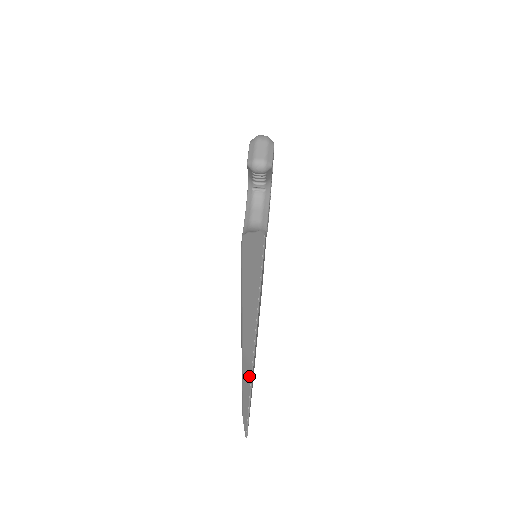
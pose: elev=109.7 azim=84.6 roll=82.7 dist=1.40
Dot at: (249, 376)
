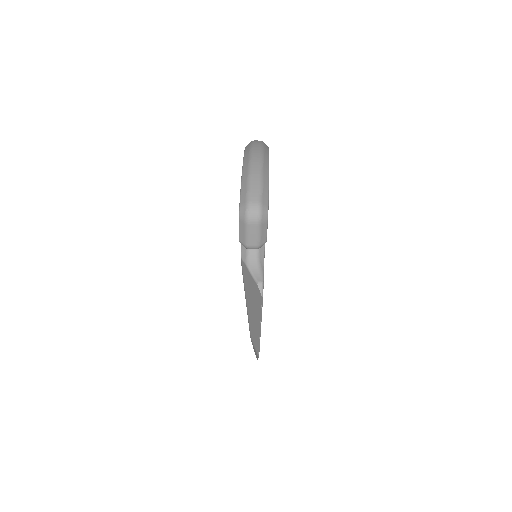
Dot at: occluded
